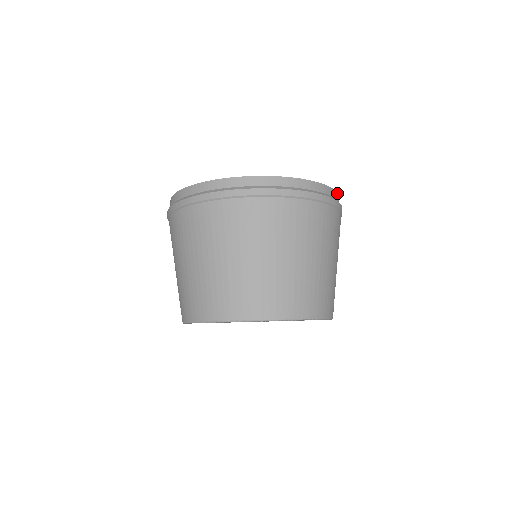
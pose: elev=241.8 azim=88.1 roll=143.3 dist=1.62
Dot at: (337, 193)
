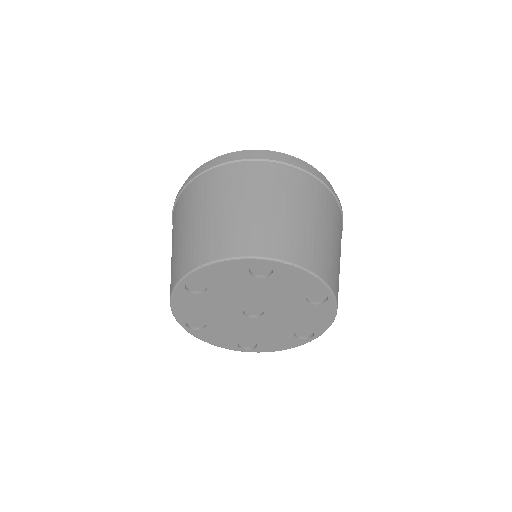
Dot at: occluded
